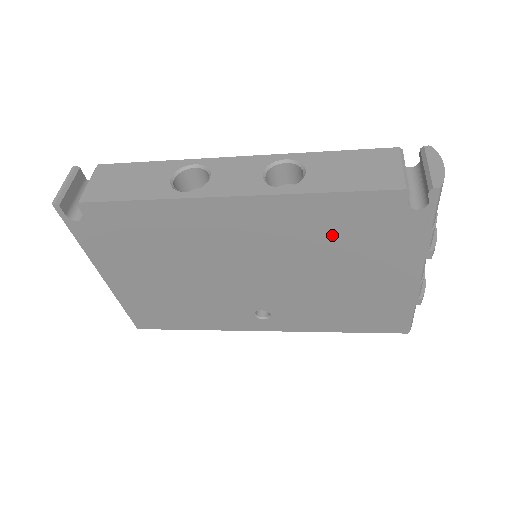
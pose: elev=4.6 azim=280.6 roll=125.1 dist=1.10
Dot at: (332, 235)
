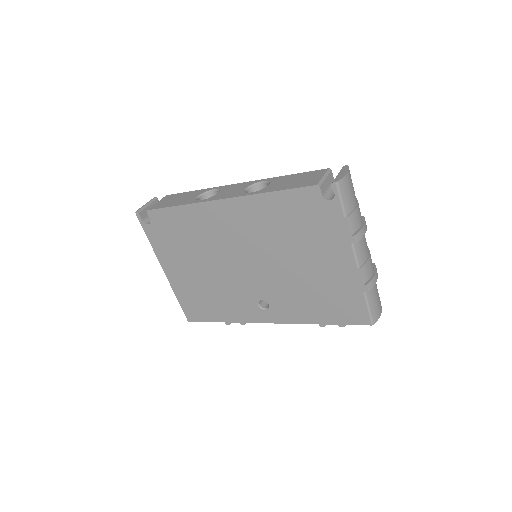
Dot at: (286, 226)
